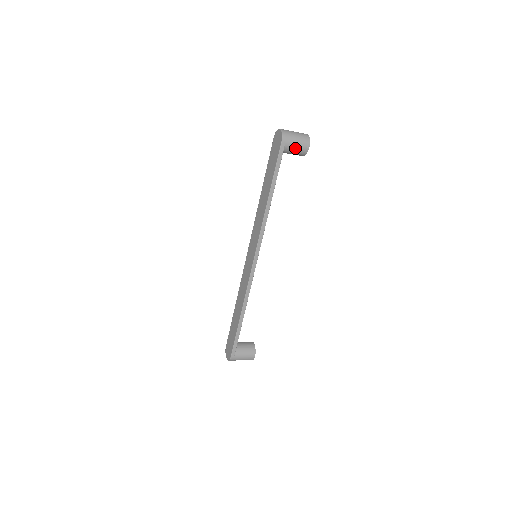
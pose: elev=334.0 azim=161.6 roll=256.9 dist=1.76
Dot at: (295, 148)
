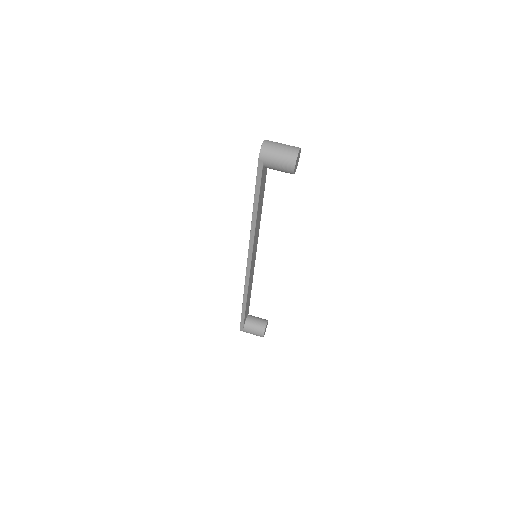
Dot at: (277, 167)
